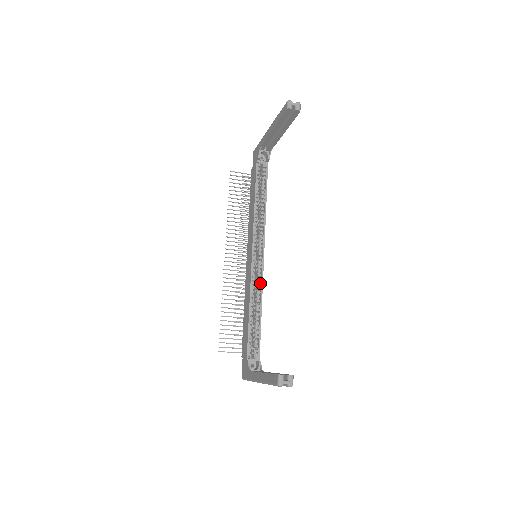
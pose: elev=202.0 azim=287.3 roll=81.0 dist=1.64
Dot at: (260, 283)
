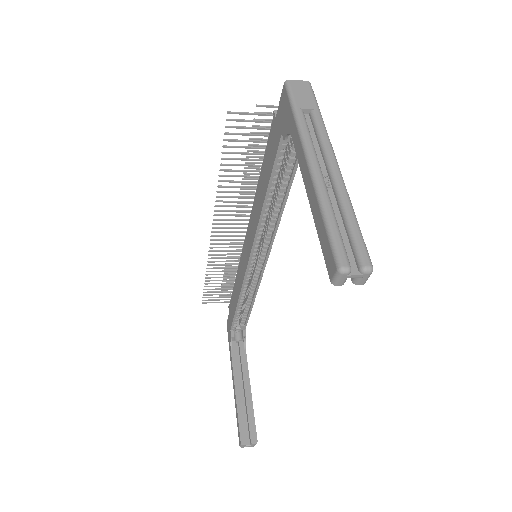
Dot at: (257, 280)
